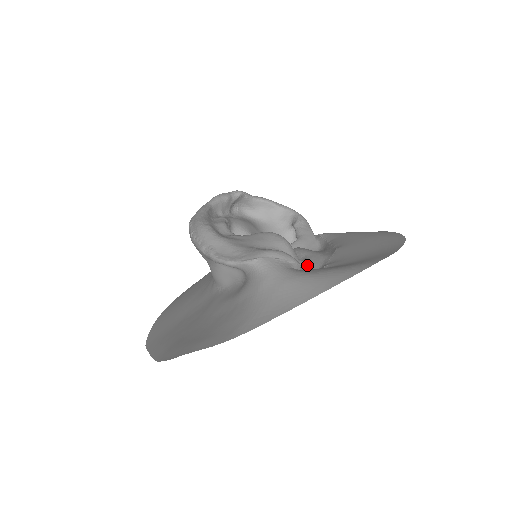
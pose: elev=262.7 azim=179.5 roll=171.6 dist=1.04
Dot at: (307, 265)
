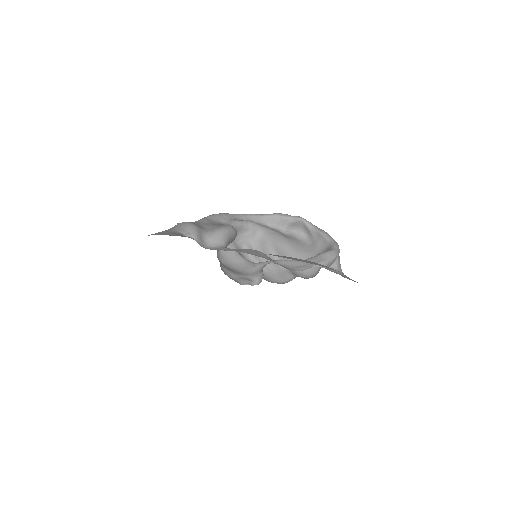
Dot at: (218, 248)
